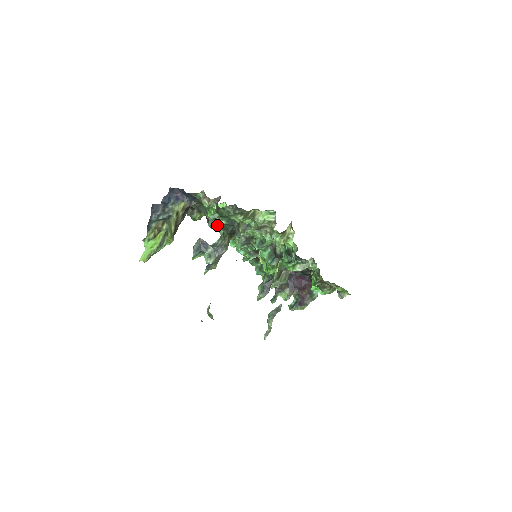
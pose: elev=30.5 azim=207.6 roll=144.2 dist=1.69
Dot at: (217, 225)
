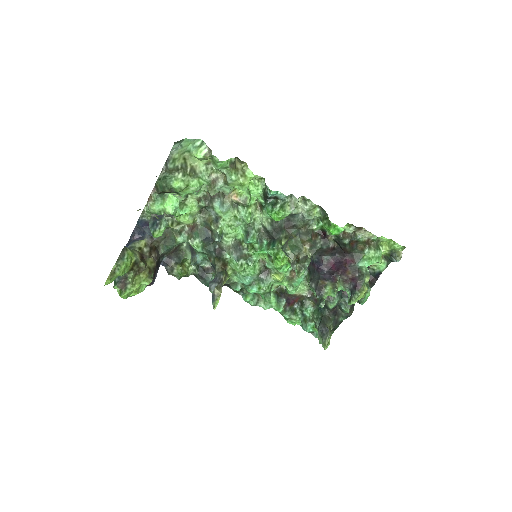
Dot at: (208, 273)
